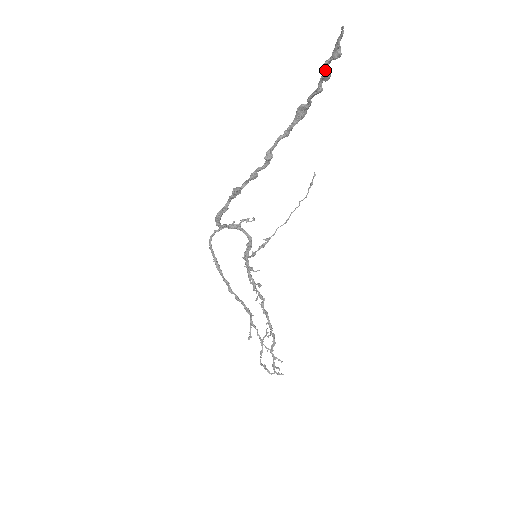
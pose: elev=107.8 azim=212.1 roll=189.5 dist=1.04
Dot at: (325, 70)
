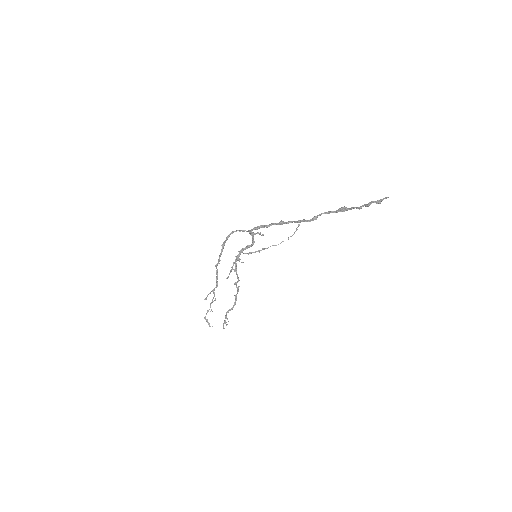
Dot at: (370, 204)
